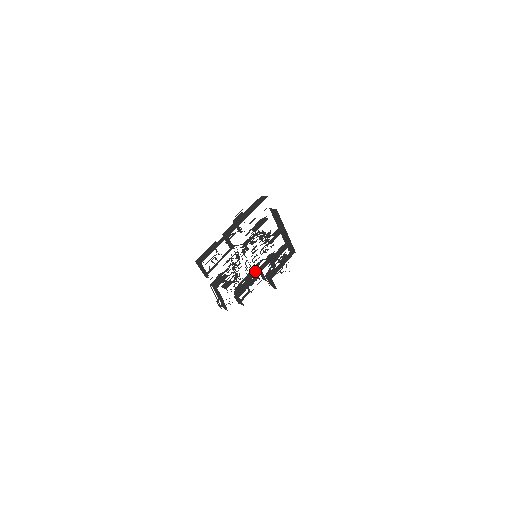
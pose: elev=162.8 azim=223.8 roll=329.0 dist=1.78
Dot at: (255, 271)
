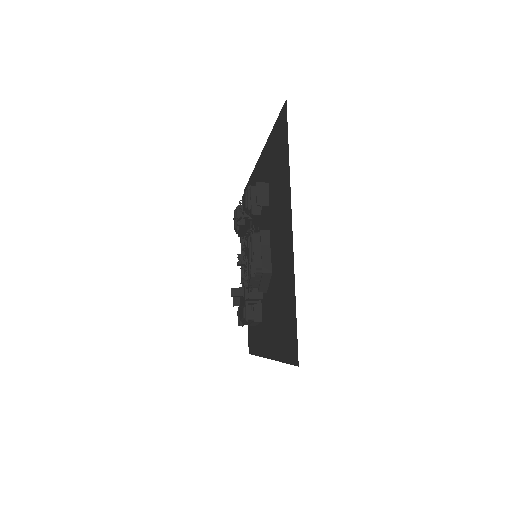
Dot at: occluded
